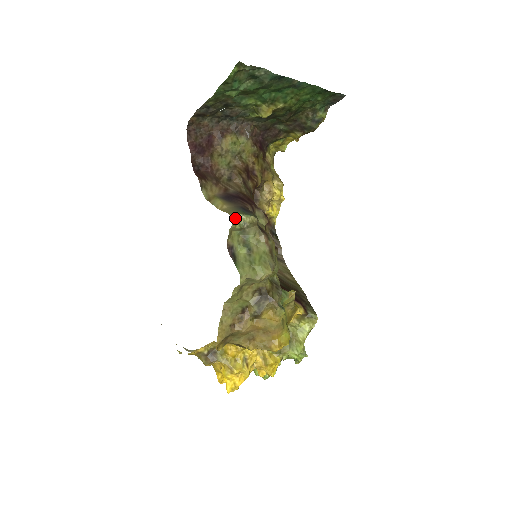
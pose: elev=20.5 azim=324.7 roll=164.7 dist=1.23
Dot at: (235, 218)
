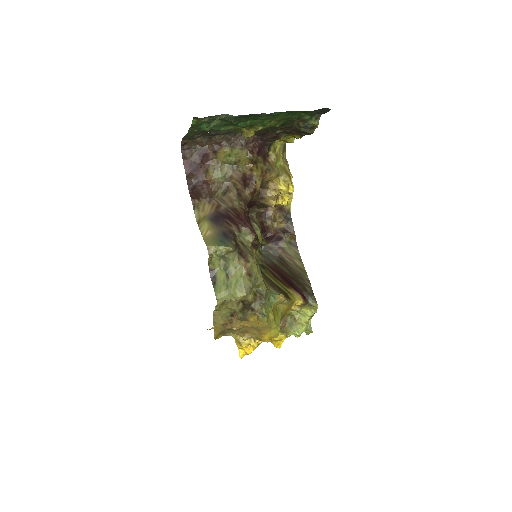
Dot at: (211, 250)
